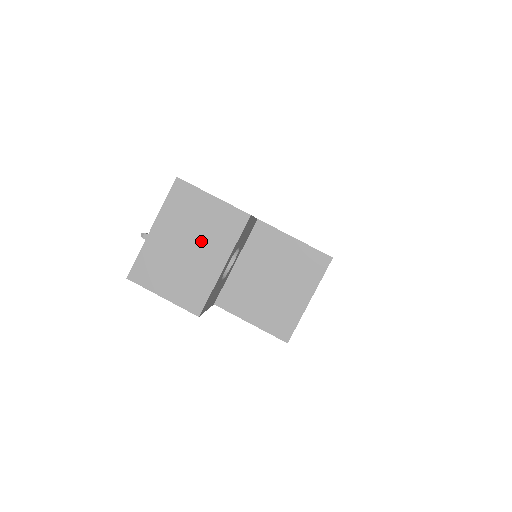
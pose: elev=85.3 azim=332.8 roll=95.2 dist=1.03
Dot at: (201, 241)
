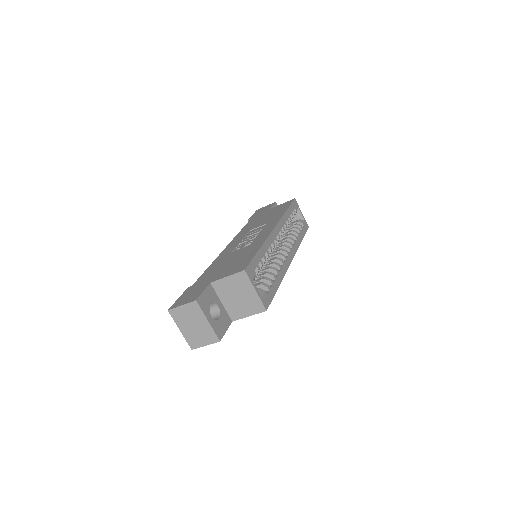
Dot at: (194, 321)
